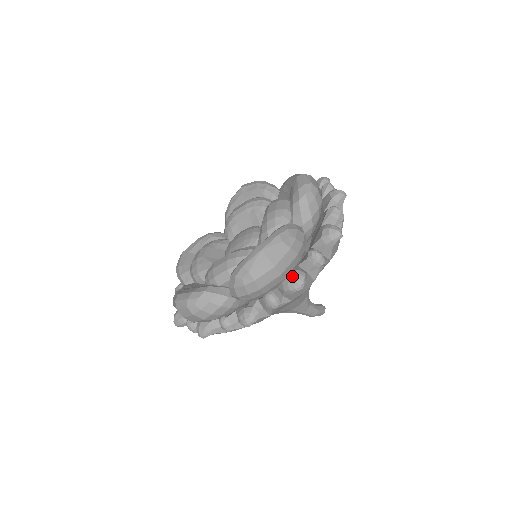
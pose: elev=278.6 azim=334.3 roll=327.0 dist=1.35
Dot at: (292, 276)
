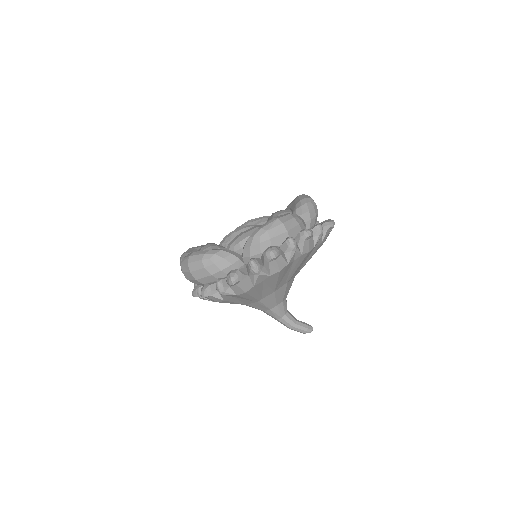
Dot at: (204, 286)
